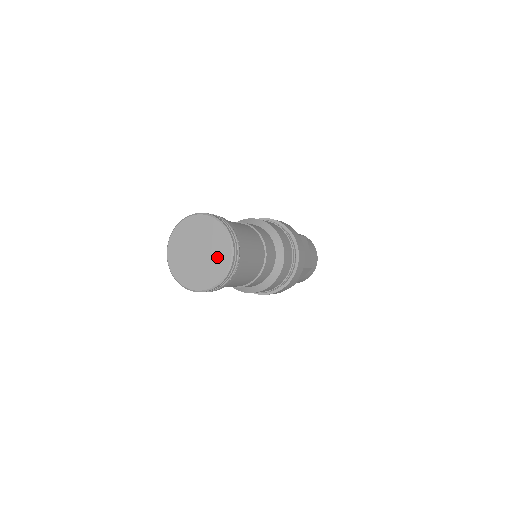
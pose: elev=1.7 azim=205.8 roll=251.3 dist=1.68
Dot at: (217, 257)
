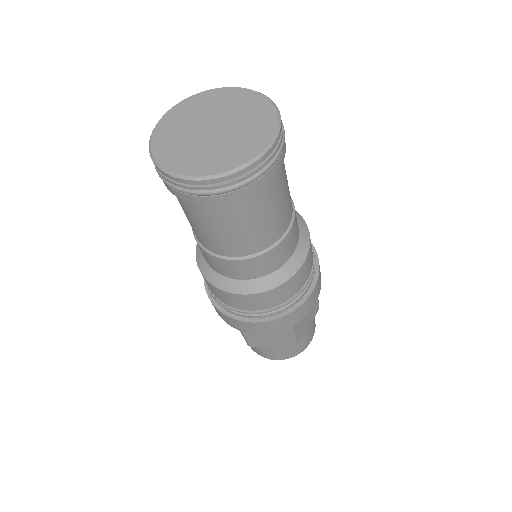
Dot at: (251, 121)
